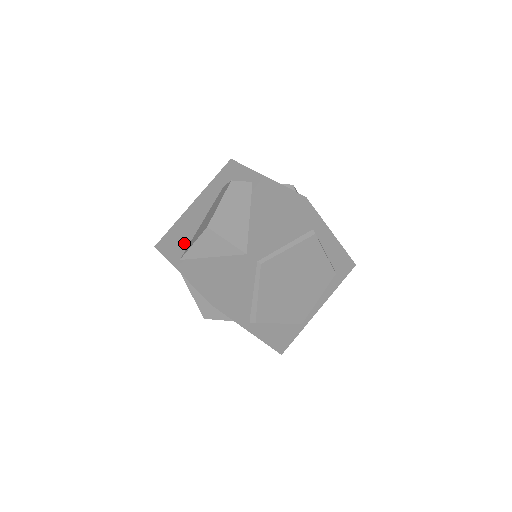
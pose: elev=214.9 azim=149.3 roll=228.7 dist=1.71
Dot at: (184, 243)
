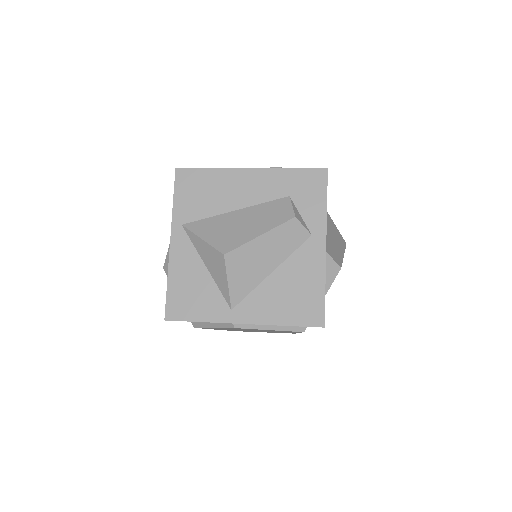
Dot at: (201, 210)
